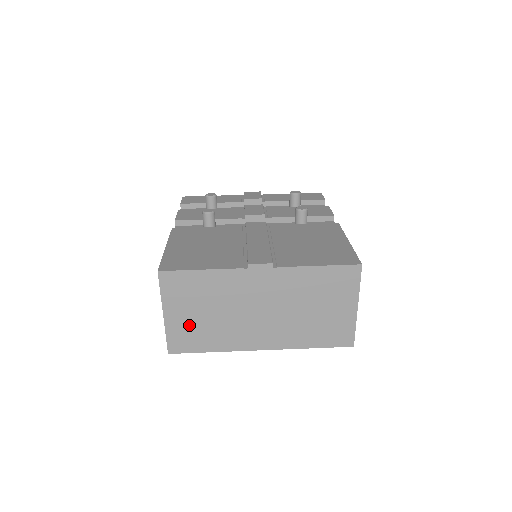
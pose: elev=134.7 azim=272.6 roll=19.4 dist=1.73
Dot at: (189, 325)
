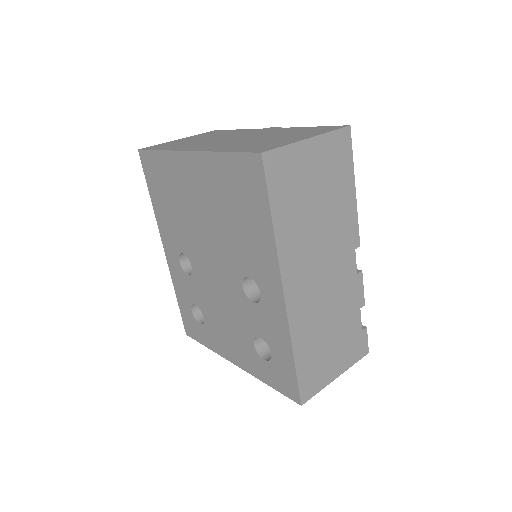
Dot at: (179, 142)
